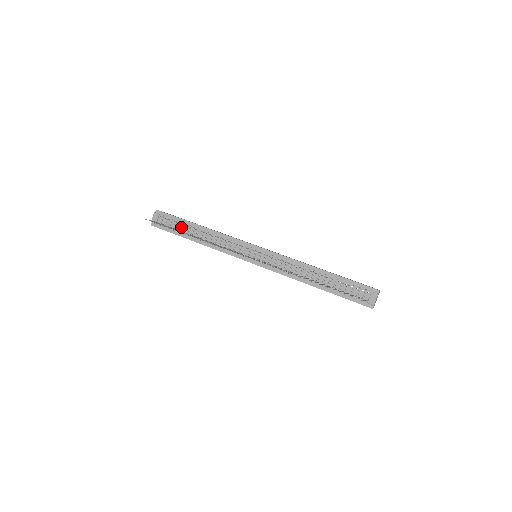
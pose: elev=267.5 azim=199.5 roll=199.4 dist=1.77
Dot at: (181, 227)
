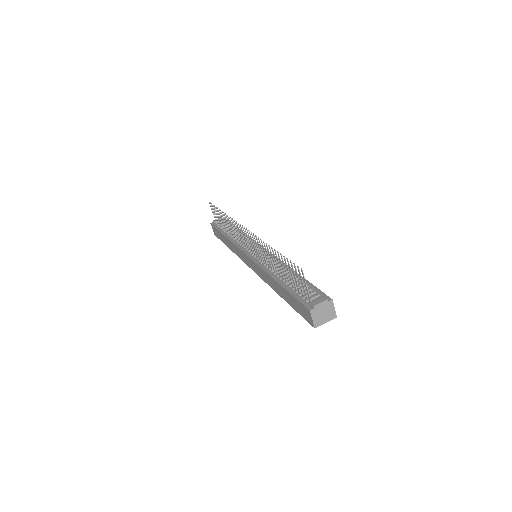
Dot at: occluded
